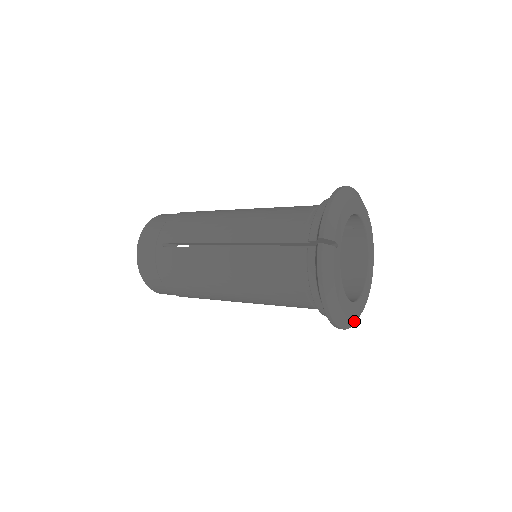
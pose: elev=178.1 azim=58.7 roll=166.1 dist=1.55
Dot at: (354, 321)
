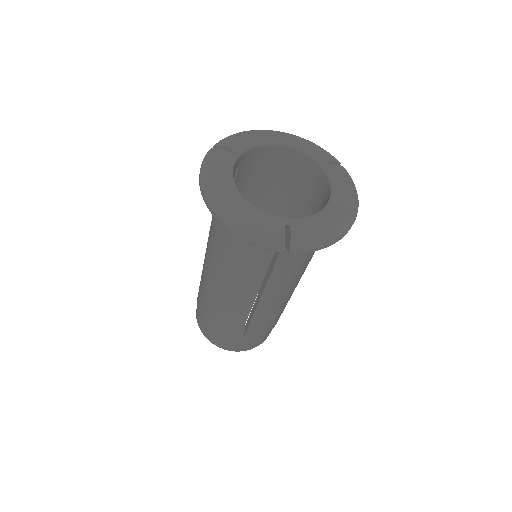
Dot at: (269, 235)
